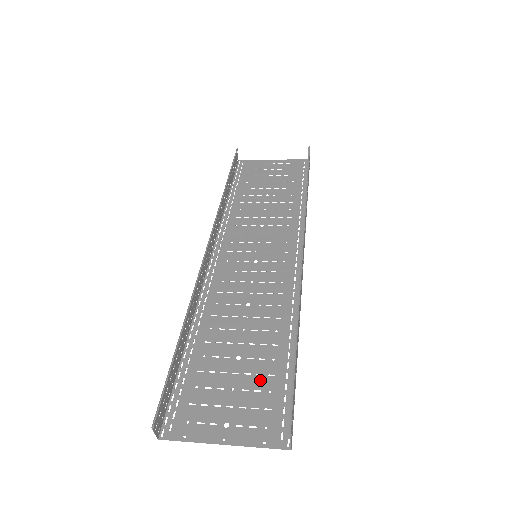
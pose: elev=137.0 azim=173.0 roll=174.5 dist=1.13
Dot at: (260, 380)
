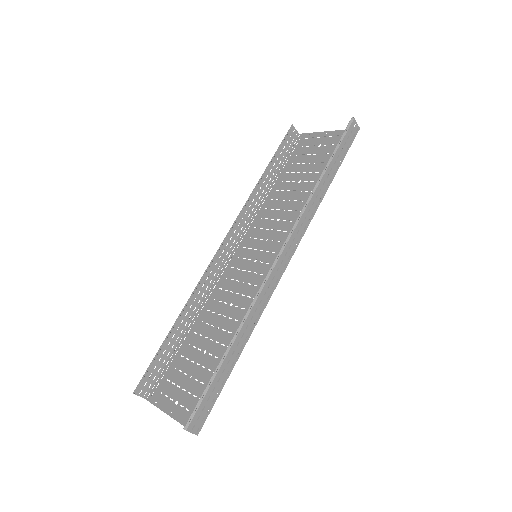
Dot at: (207, 375)
